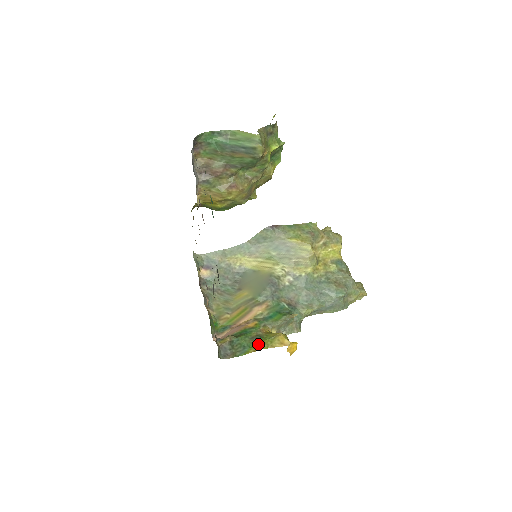
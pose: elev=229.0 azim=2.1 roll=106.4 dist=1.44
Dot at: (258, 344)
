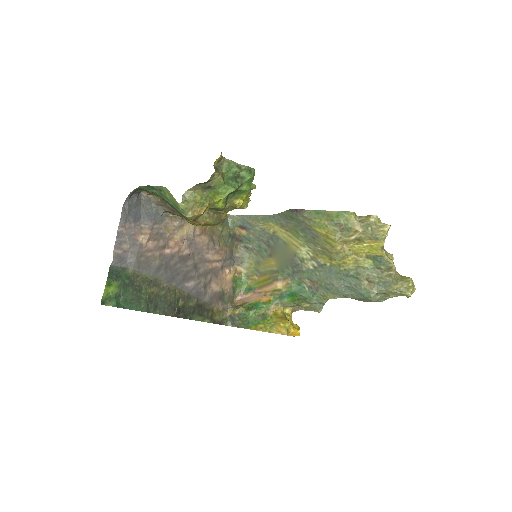
Dot at: (259, 325)
